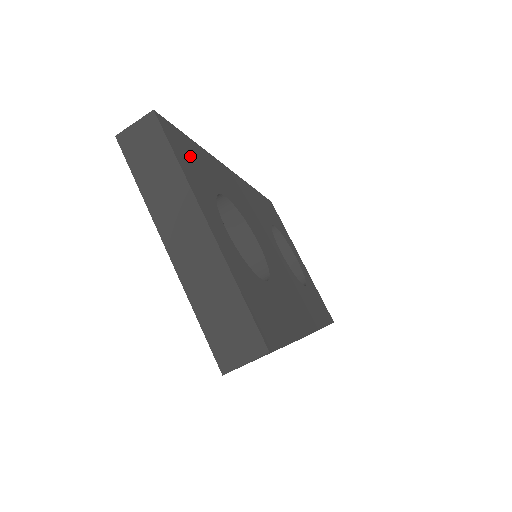
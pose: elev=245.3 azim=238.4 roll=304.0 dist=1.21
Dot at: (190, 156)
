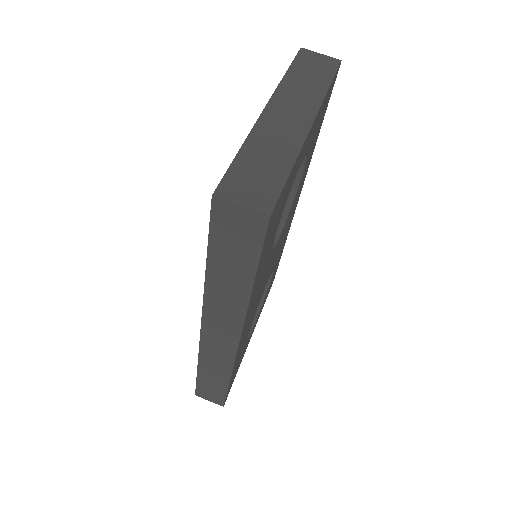
Dot at: occluded
